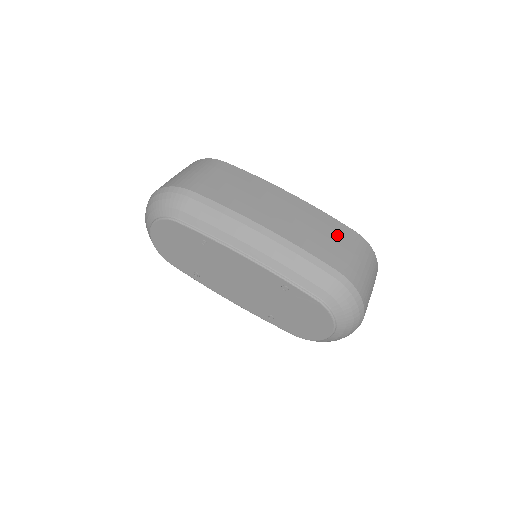
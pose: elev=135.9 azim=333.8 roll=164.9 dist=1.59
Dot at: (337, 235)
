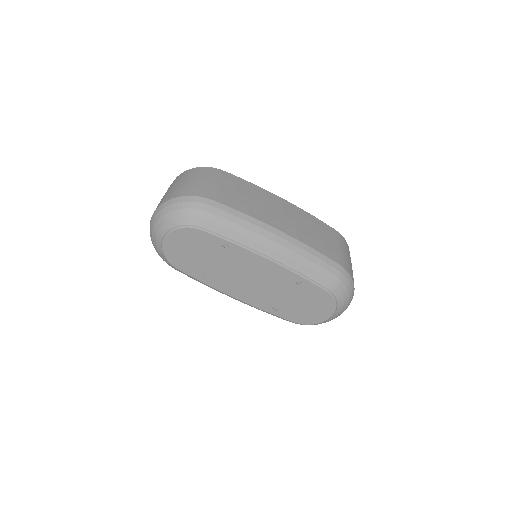
Dot at: (328, 234)
